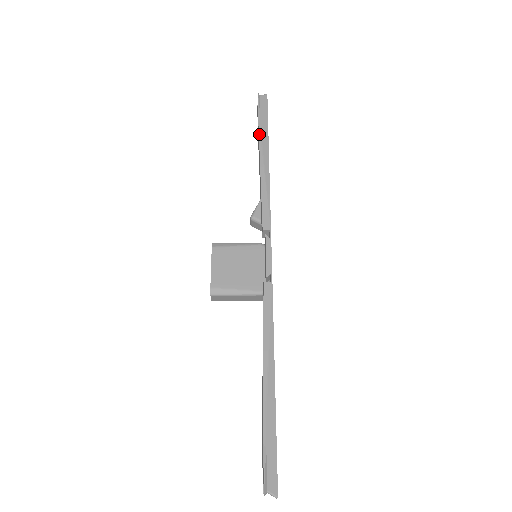
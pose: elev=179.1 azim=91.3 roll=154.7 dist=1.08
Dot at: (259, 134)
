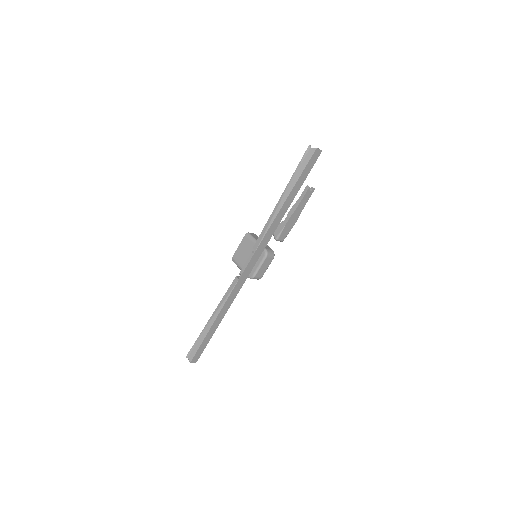
Dot at: (289, 181)
